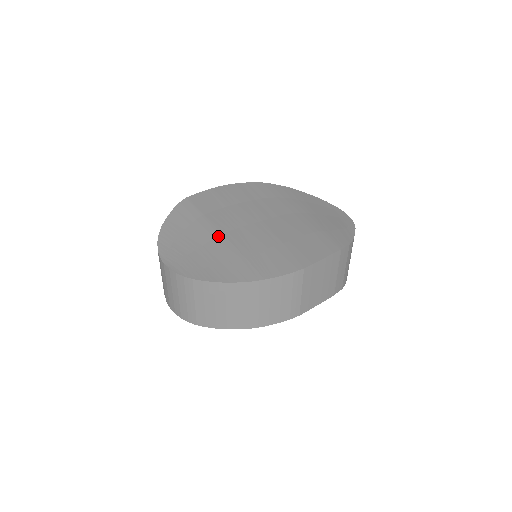
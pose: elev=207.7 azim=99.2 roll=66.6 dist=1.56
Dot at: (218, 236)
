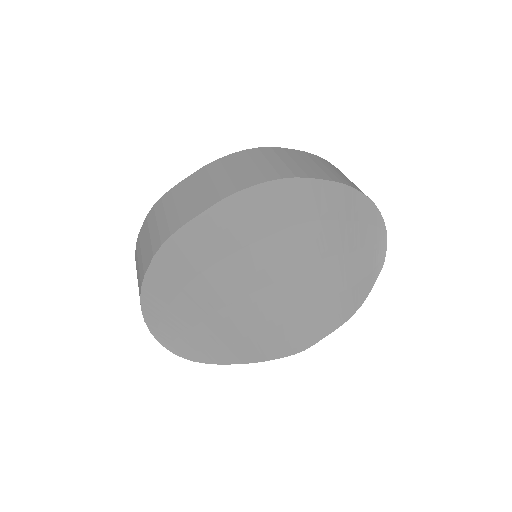
Dot at: (221, 310)
